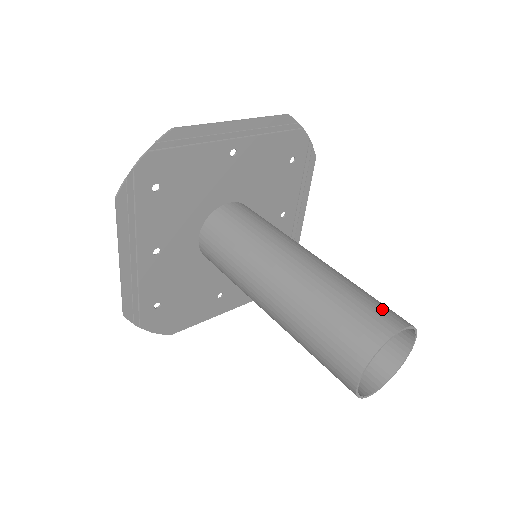
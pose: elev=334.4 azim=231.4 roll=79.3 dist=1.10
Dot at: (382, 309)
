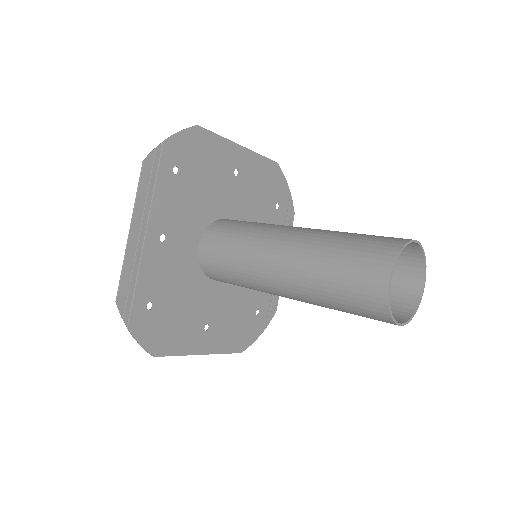
Dot at: occluded
